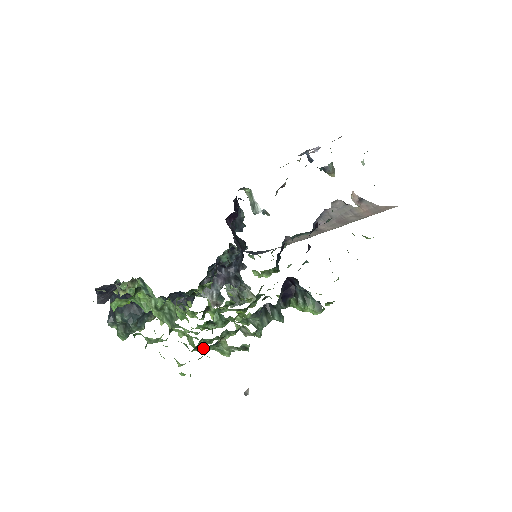
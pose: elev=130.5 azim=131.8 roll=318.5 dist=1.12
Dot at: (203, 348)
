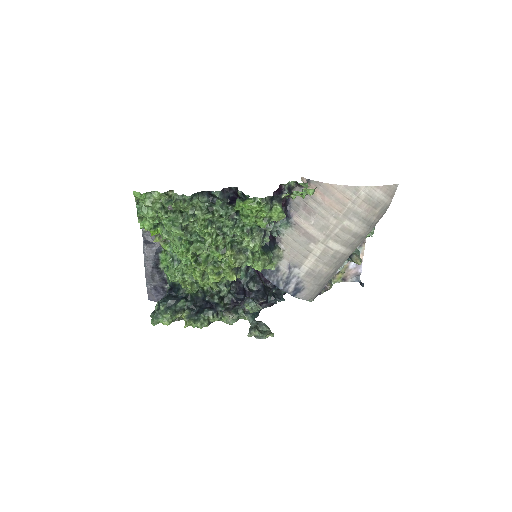
Dot at: (162, 200)
